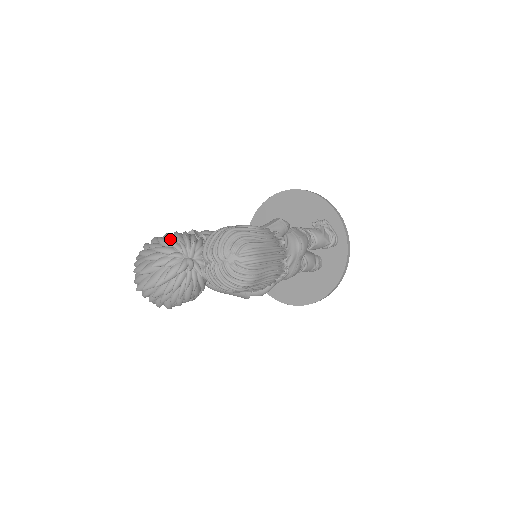
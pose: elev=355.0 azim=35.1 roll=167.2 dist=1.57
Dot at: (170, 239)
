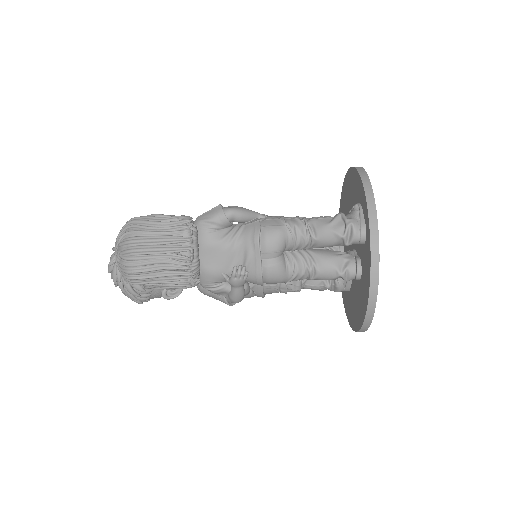
Dot at: occluded
